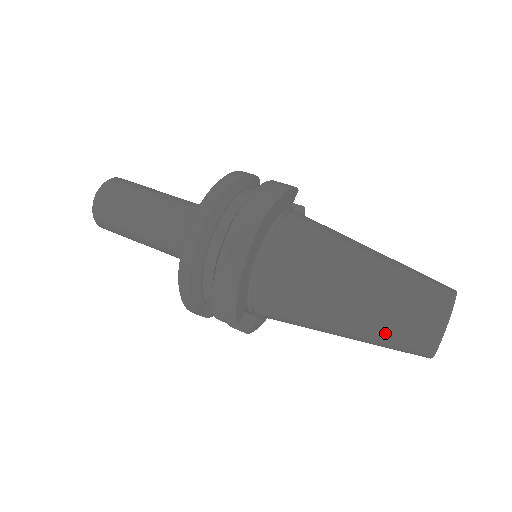
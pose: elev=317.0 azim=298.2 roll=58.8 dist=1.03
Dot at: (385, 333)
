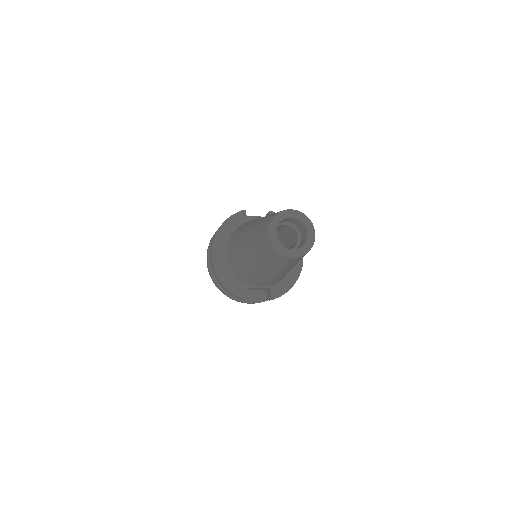
Dot at: (266, 260)
